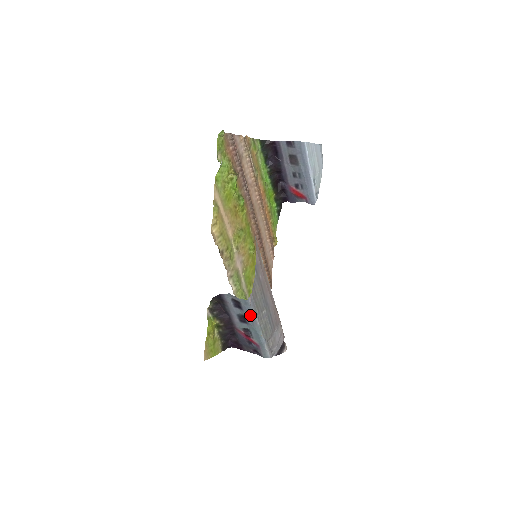
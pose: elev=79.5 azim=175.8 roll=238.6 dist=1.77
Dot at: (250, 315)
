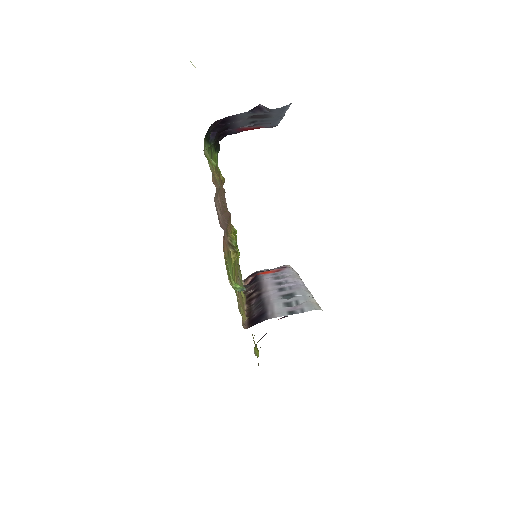
Dot at: occluded
